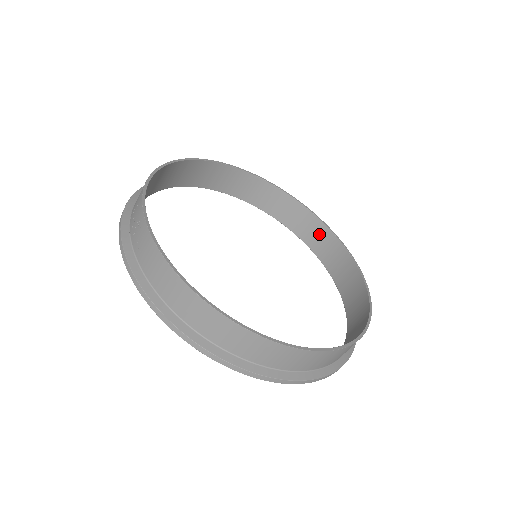
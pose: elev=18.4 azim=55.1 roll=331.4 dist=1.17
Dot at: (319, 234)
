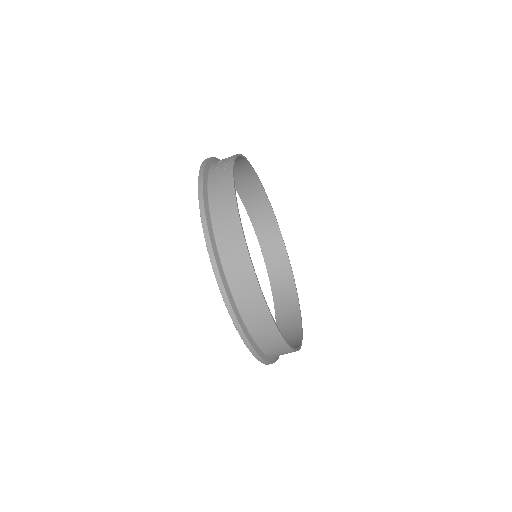
Dot at: (288, 296)
